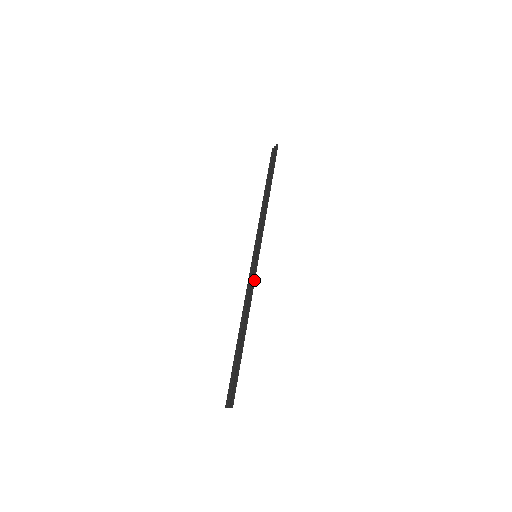
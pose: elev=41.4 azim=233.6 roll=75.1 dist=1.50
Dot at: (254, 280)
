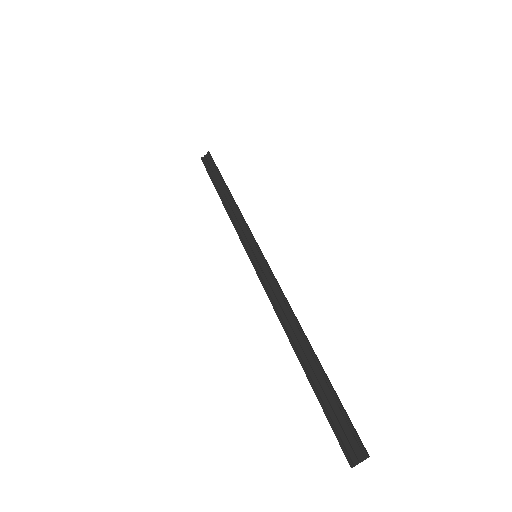
Dot at: (276, 279)
